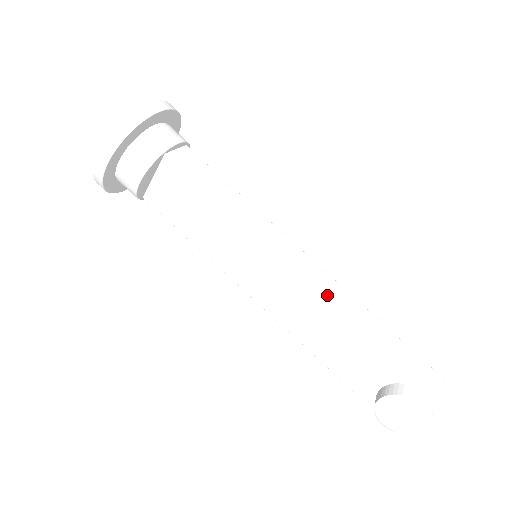
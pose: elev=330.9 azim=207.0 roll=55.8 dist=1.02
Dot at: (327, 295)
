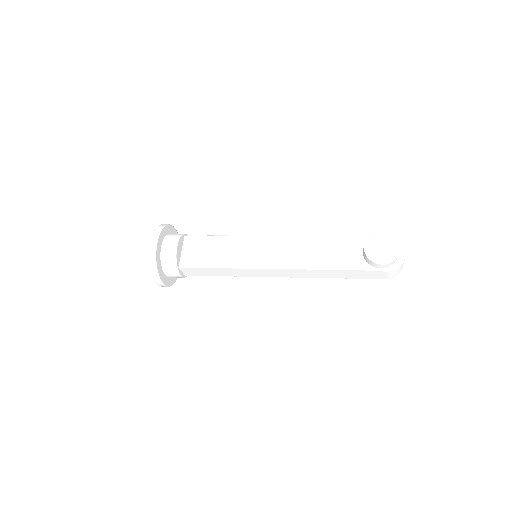
Dot at: (301, 237)
